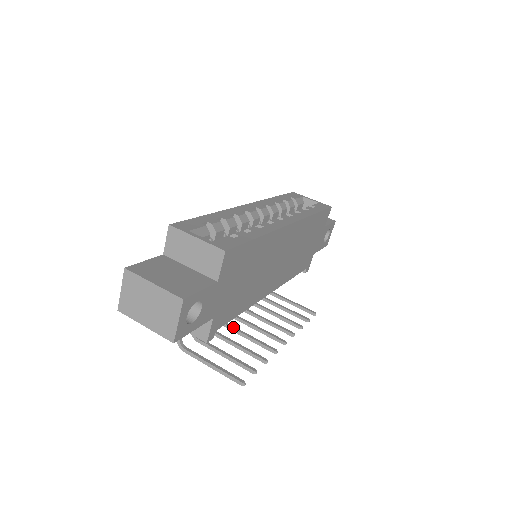
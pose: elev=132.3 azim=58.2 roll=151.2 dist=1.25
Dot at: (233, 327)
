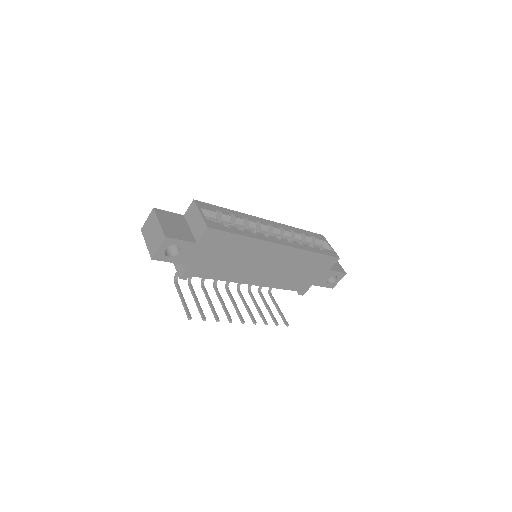
Dot at: (219, 293)
